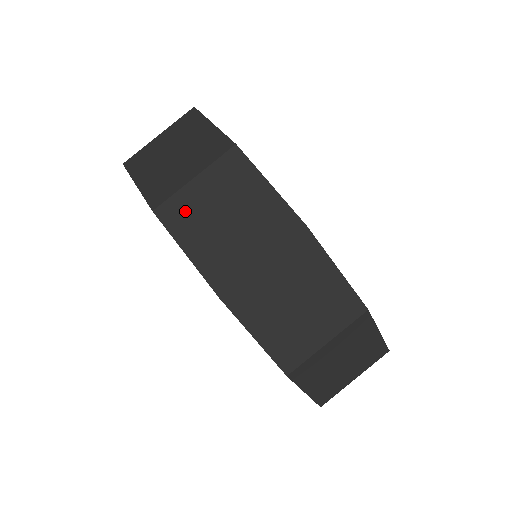
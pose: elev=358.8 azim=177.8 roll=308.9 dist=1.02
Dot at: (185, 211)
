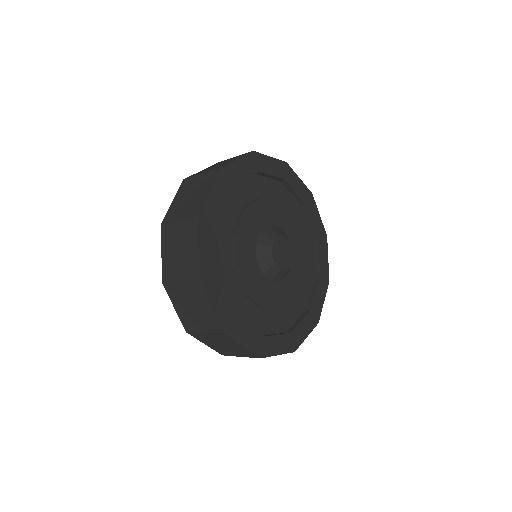
Dot at: (175, 292)
